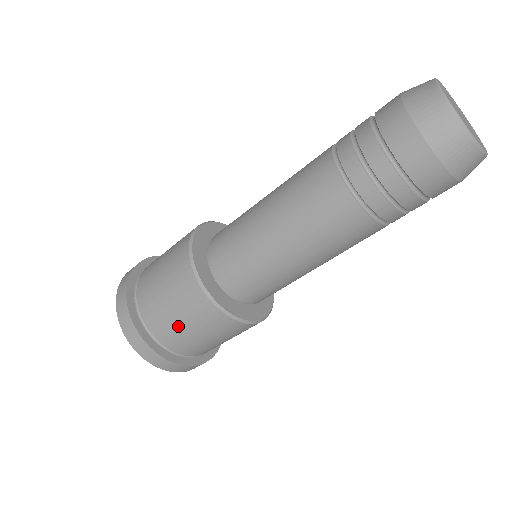
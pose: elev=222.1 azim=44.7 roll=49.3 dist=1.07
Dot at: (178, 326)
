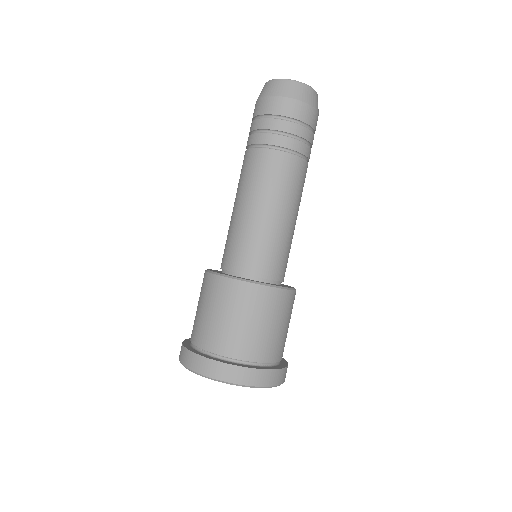
Dot at: (255, 331)
